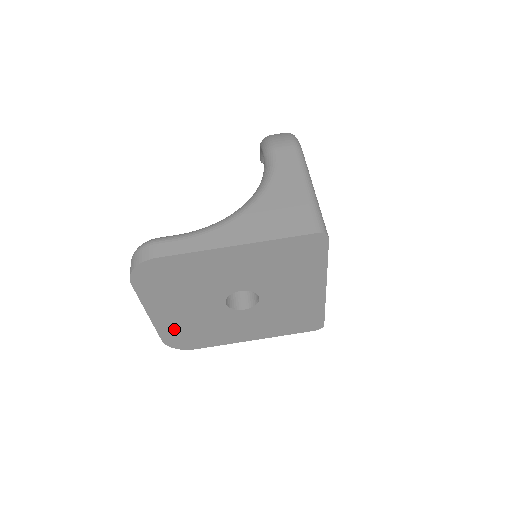
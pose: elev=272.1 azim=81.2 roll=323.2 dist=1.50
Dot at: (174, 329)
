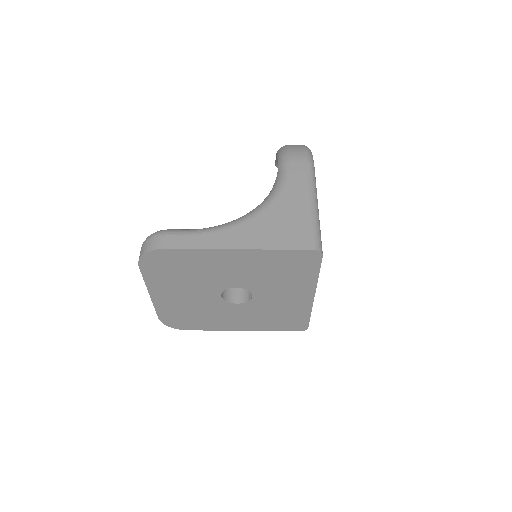
Dot at: (171, 310)
